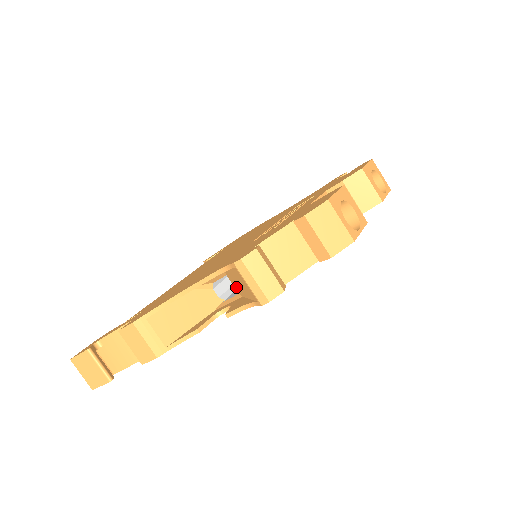
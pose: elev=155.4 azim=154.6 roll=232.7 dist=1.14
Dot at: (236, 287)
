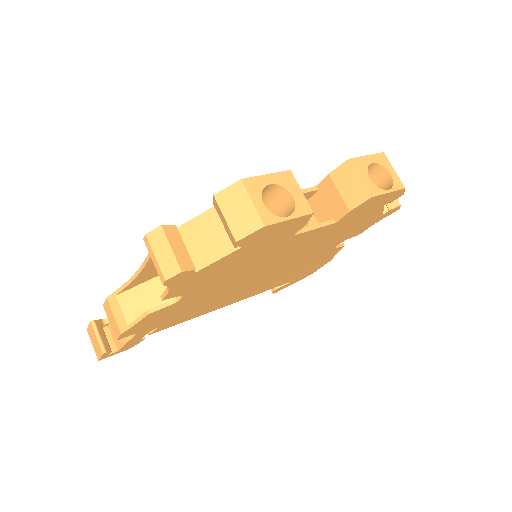
Dot at: occluded
